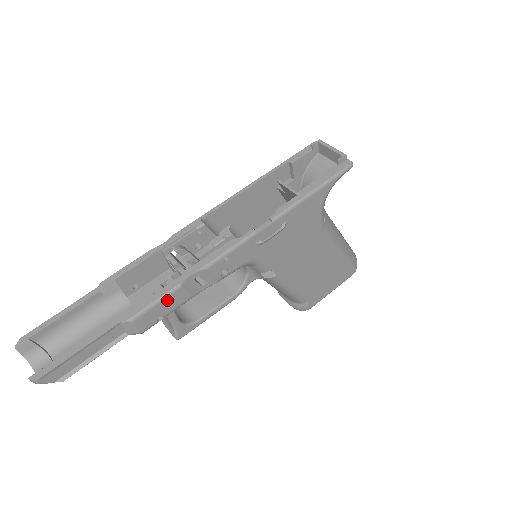
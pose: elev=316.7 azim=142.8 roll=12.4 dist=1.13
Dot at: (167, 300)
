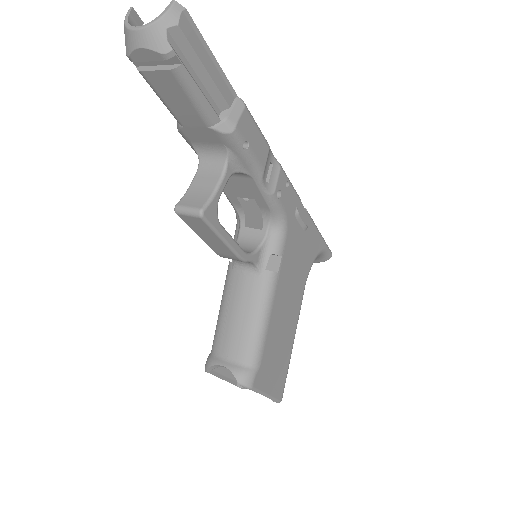
Dot at: (260, 139)
